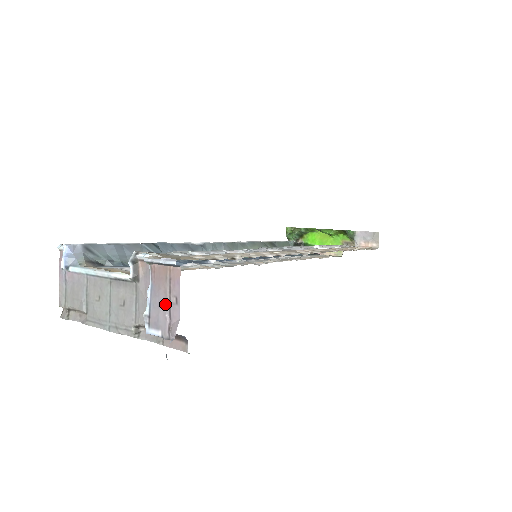
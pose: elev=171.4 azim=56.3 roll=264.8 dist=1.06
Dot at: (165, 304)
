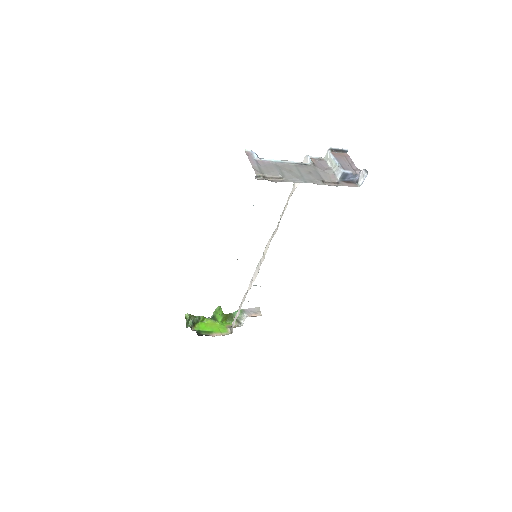
Dot at: (347, 163)
